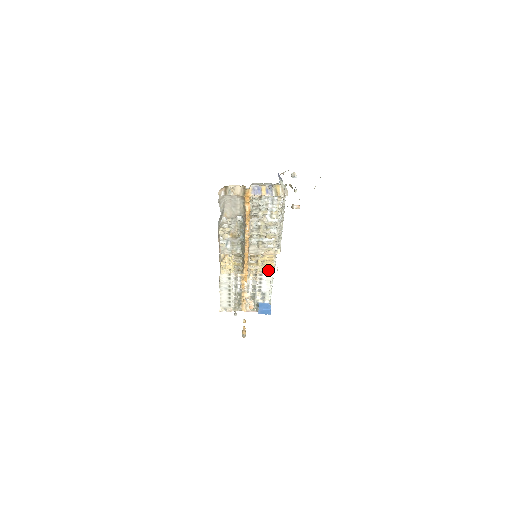
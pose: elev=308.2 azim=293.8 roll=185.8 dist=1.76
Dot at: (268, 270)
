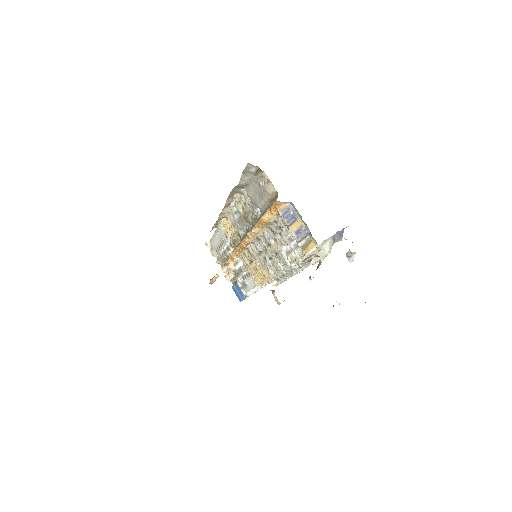
Dot at: (257, 279)
